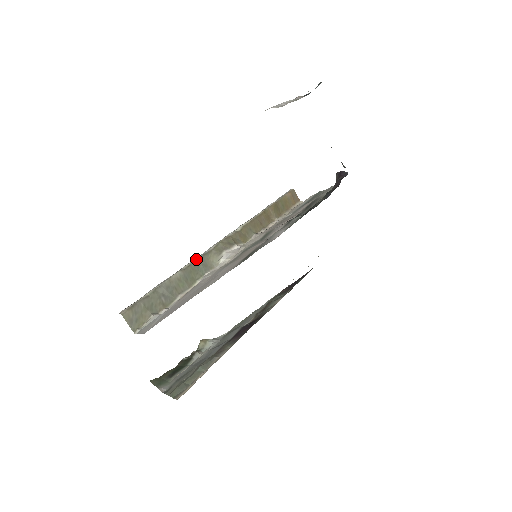
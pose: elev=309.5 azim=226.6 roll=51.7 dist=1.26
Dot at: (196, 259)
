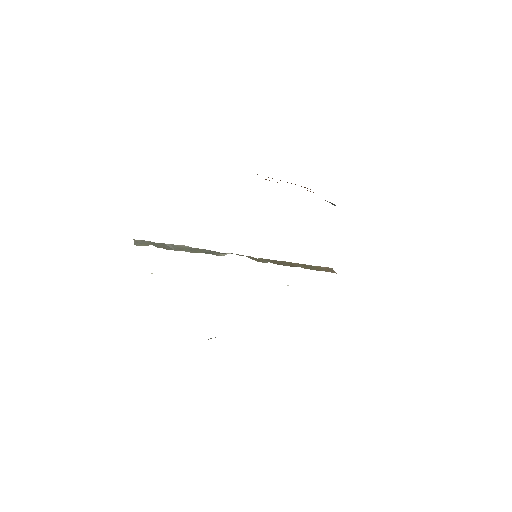
Dot at: (207, 250)
